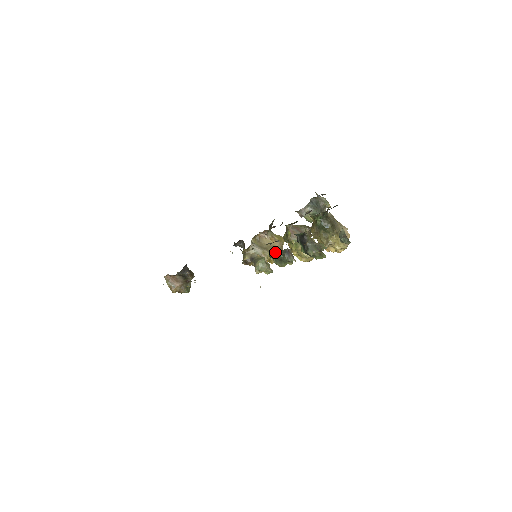
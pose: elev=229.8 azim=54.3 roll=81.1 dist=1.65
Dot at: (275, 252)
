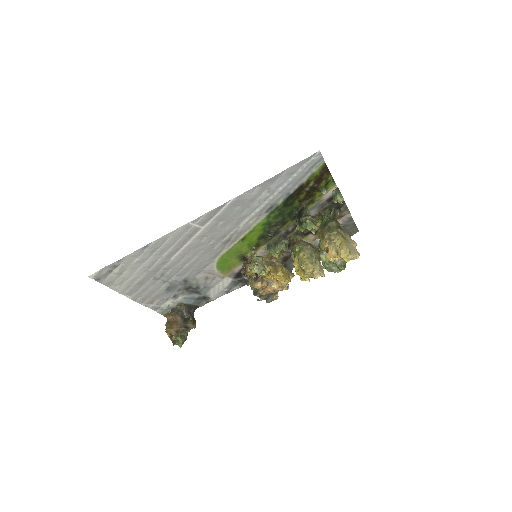
Dot at: (273, 239)
